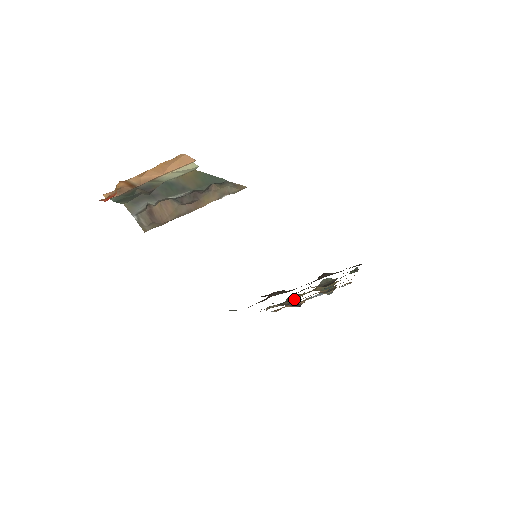
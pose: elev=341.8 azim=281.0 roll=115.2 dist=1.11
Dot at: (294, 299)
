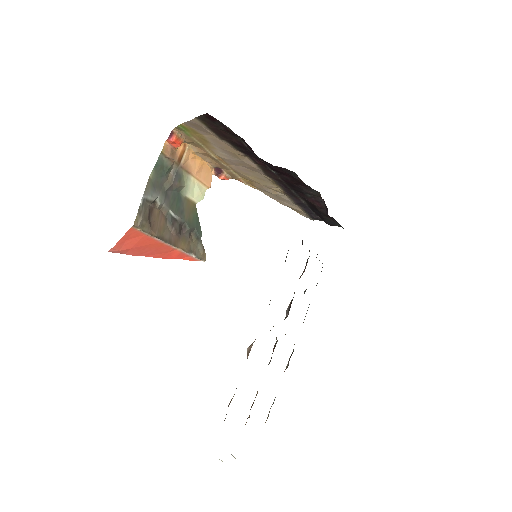
Dot at: occluded
